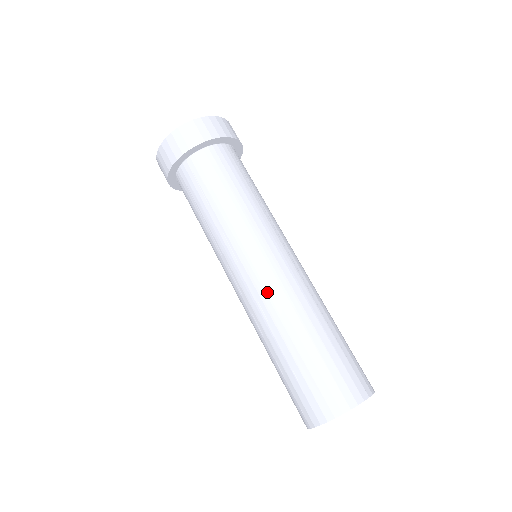
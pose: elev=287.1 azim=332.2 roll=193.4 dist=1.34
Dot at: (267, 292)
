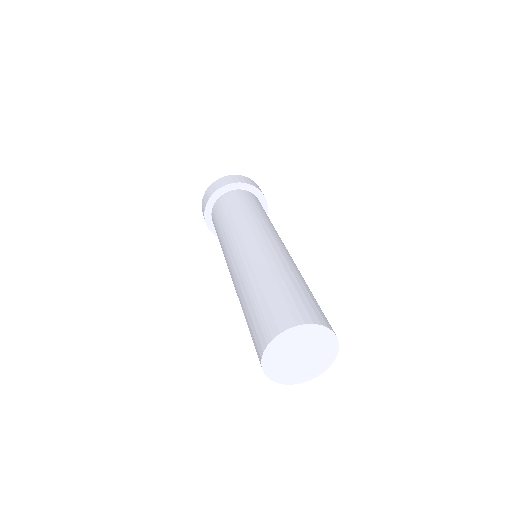
Dot at: (268, 249)
